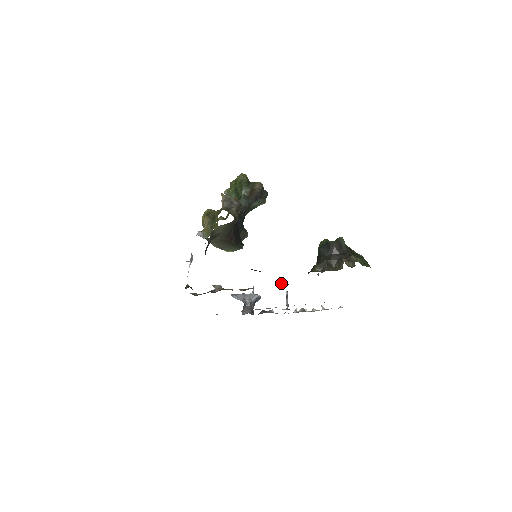
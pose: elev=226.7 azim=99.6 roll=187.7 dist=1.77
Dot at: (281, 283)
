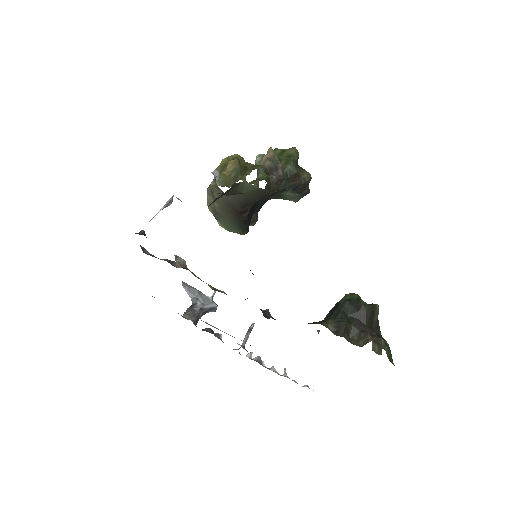
Dot at: (267, 312)
